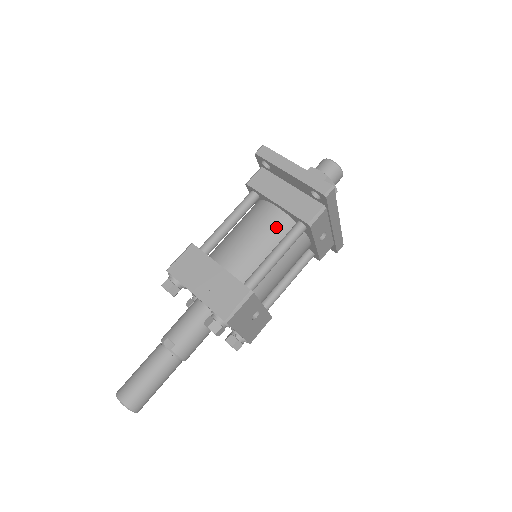
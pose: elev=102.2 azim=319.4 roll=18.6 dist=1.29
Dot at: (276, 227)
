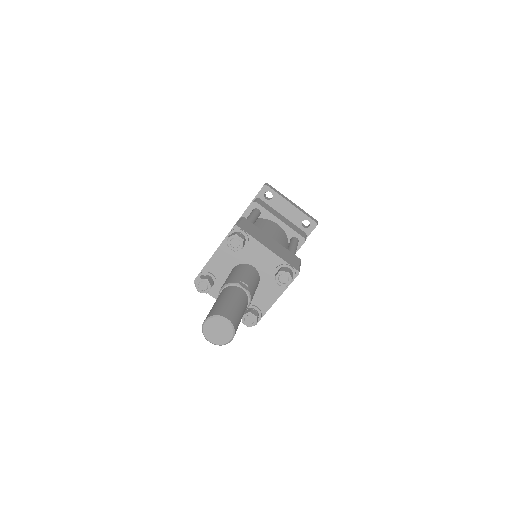
Dot at: (283, 235)
